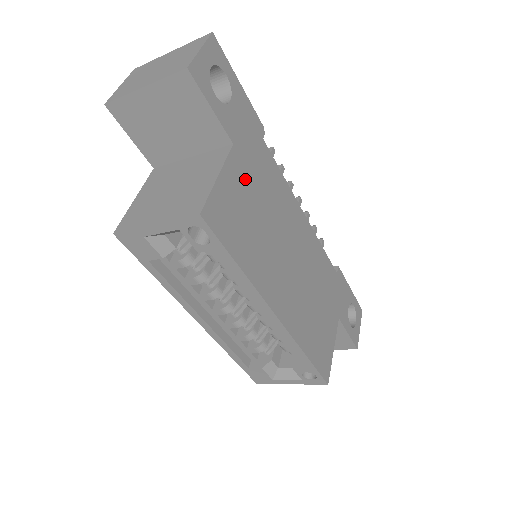
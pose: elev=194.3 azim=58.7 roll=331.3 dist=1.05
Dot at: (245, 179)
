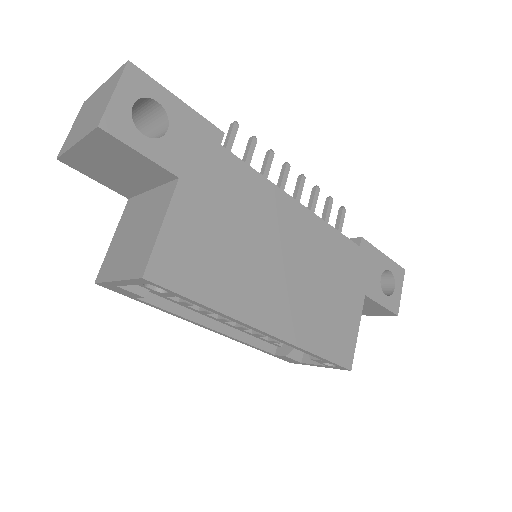
Dot at: (202, 208)
